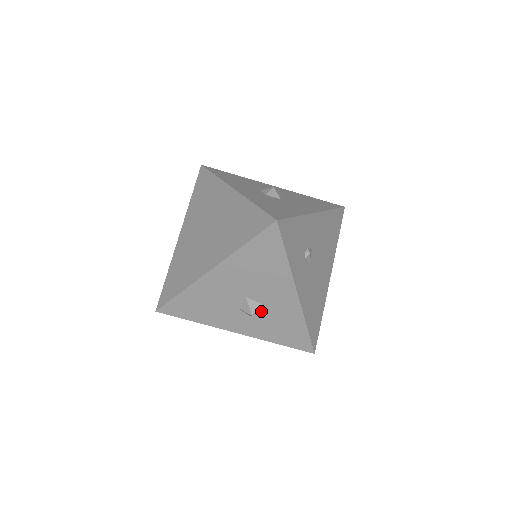
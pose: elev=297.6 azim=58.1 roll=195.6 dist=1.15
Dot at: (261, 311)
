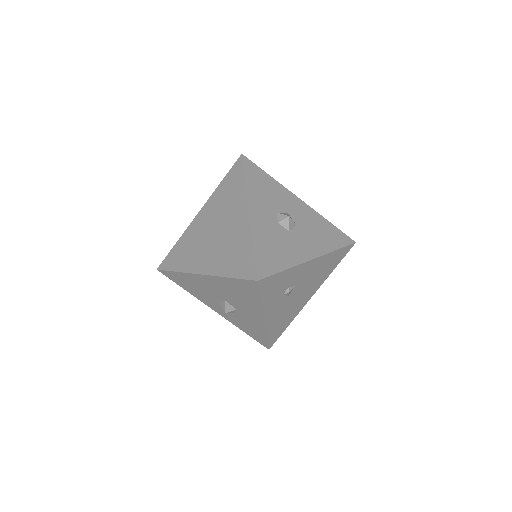
Dot at: (235, 312)
